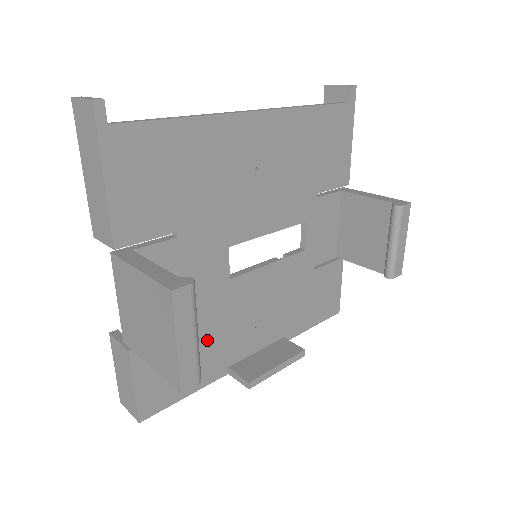
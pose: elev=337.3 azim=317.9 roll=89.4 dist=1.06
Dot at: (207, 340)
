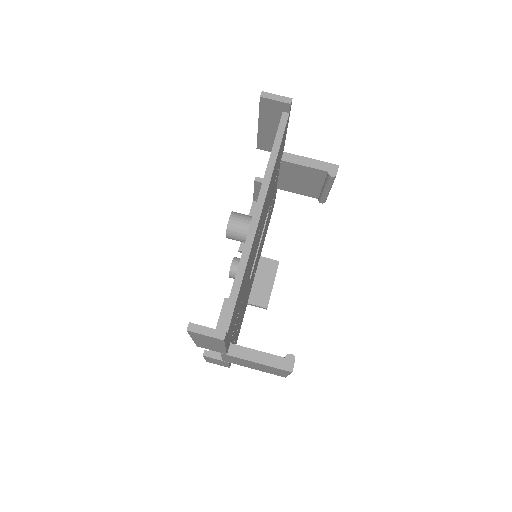
Dot at: (243, 311)
